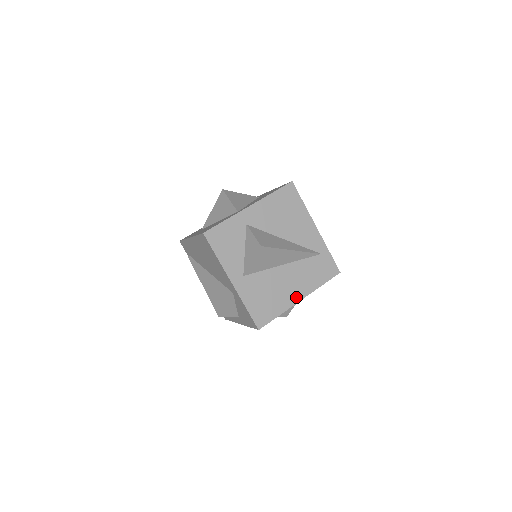
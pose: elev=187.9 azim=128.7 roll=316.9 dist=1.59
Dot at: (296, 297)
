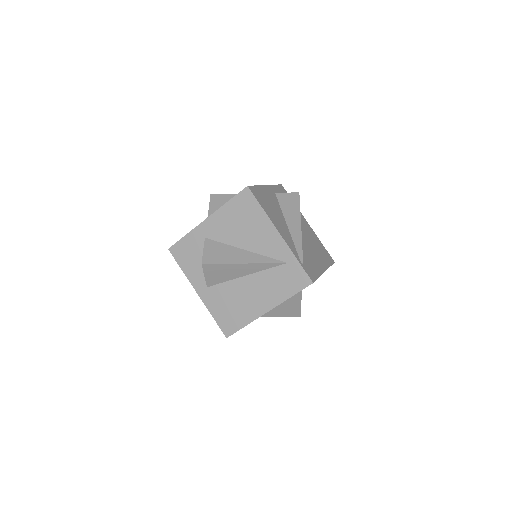
Dot at: (262, 309)
